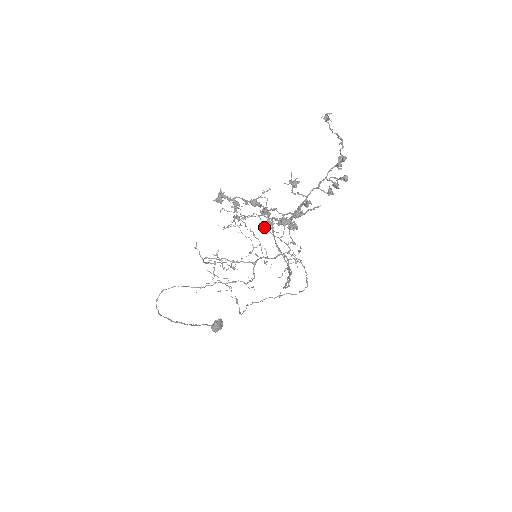
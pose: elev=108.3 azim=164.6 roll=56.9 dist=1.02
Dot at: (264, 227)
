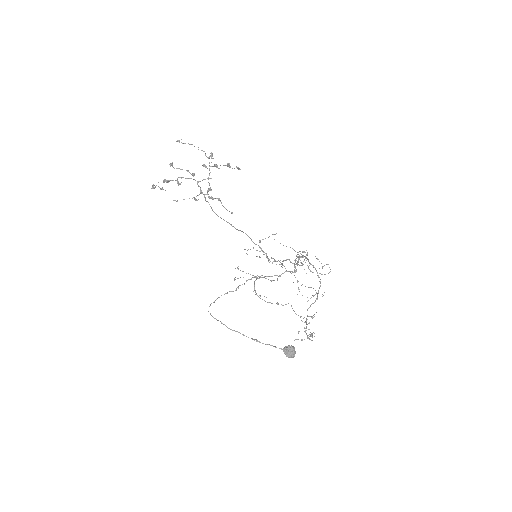
Dot at: occluded
